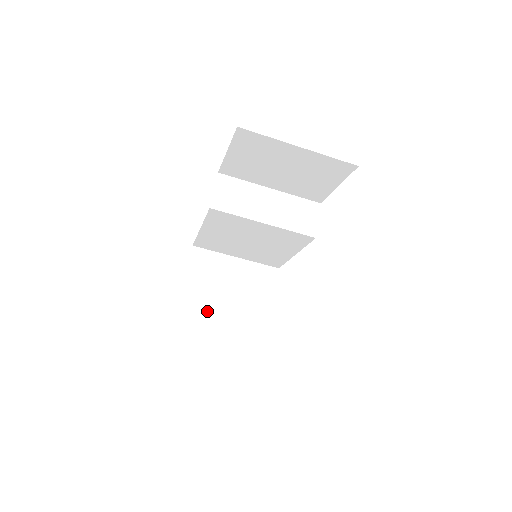
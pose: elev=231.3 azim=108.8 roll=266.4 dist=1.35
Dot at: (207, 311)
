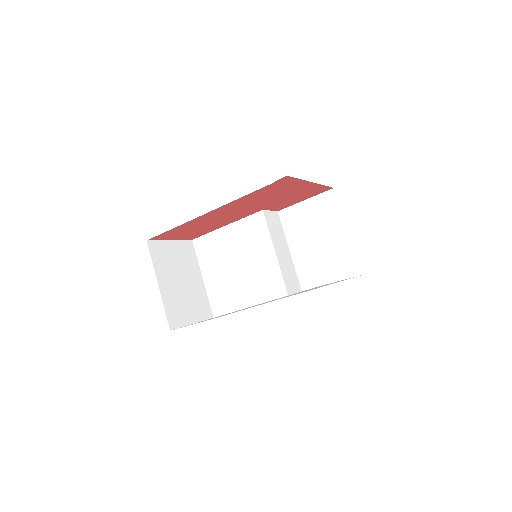
Dot at: (161, 267)
